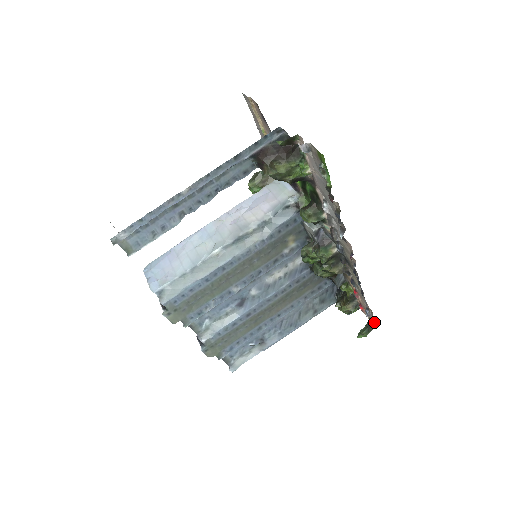
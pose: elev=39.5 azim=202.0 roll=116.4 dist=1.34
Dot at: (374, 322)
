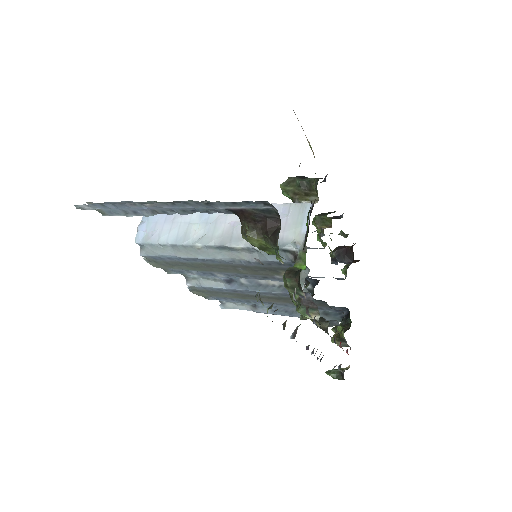
Dot at: (343, 377)
